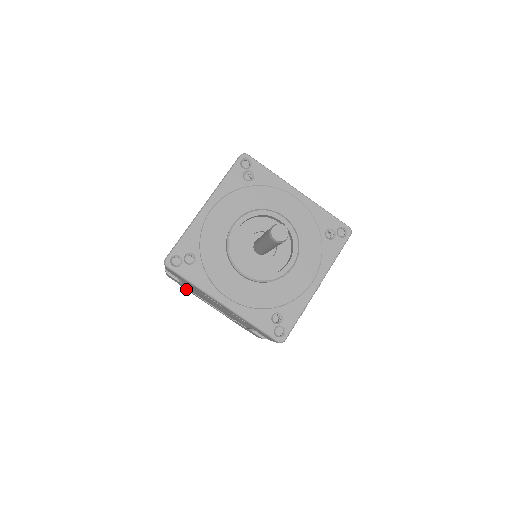
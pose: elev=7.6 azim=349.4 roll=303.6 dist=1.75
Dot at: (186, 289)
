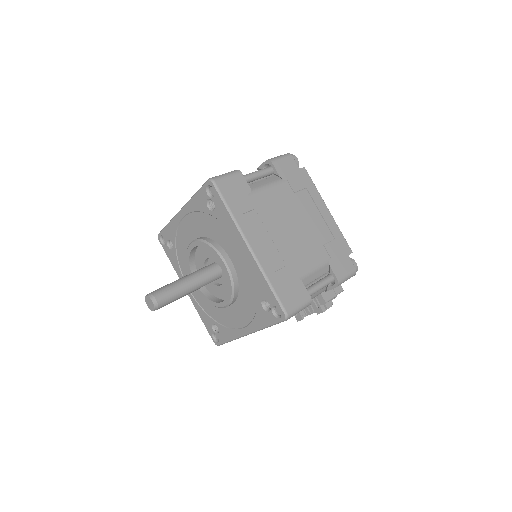
Dot at: occluded
